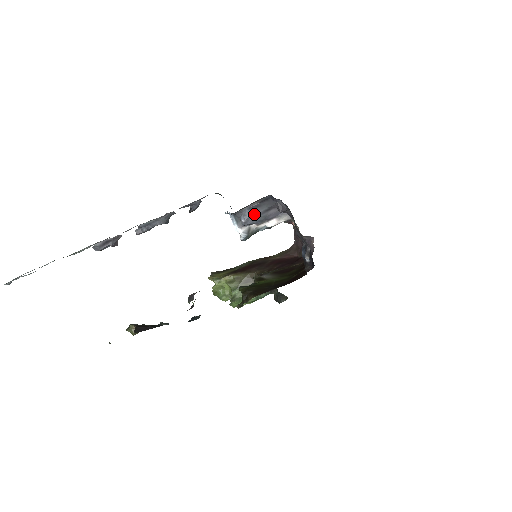
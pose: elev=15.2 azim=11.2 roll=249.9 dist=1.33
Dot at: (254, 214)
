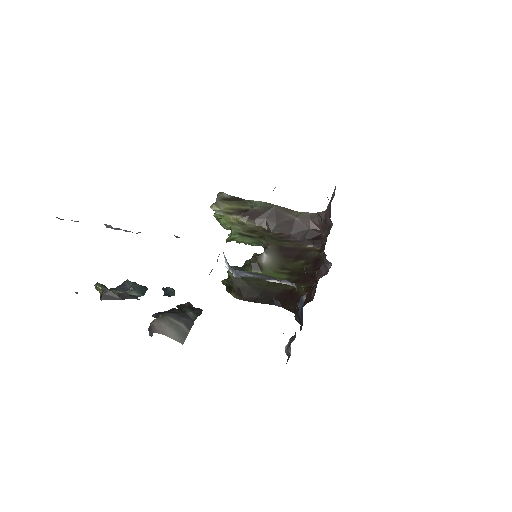
Dot at: (250, 275)
